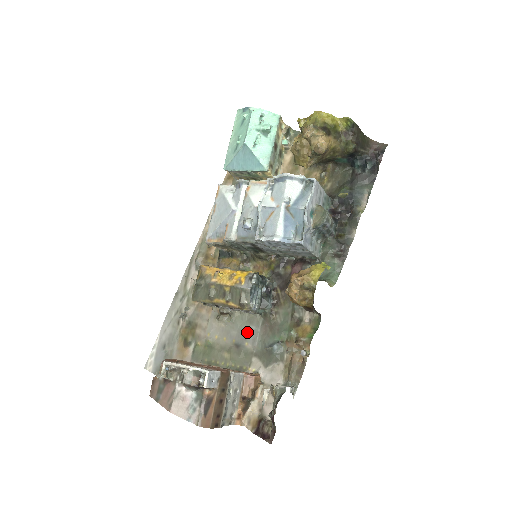
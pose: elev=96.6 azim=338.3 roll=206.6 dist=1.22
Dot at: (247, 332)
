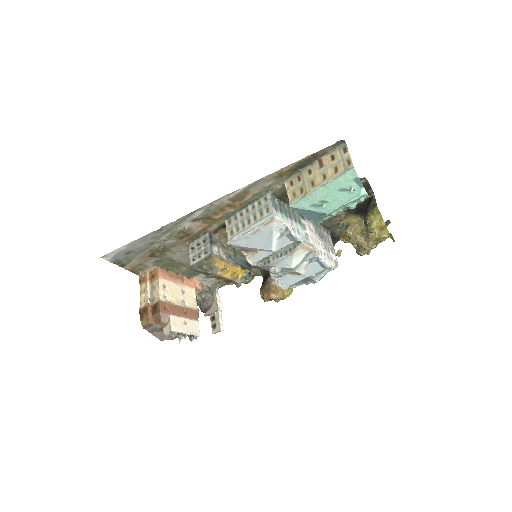
Dot at: occluded
